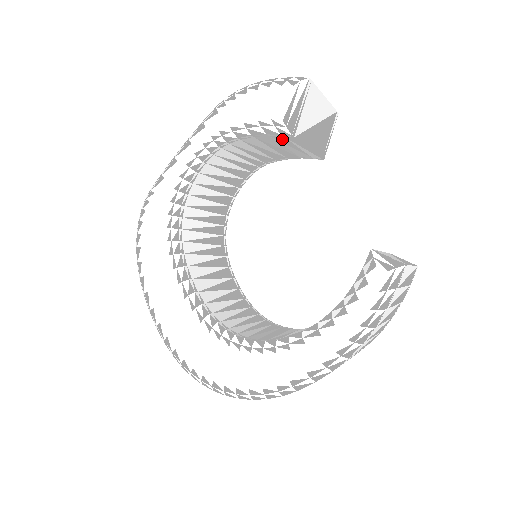
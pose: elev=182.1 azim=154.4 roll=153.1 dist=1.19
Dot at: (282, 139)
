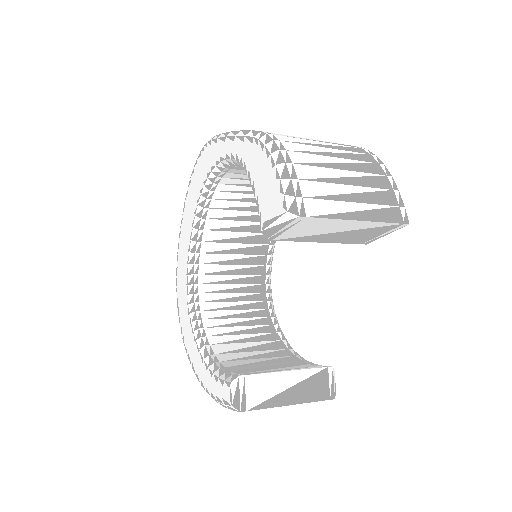
Dot at: occluded
